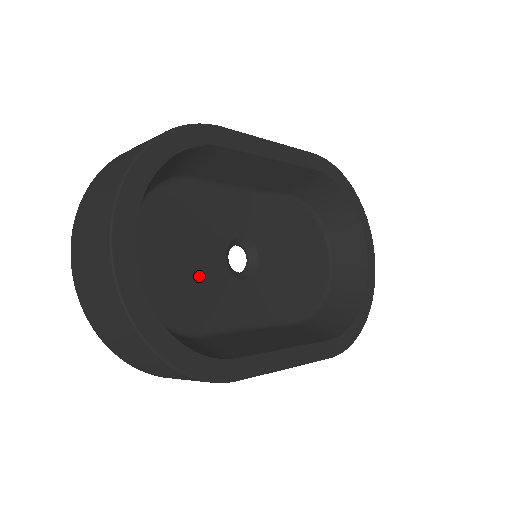
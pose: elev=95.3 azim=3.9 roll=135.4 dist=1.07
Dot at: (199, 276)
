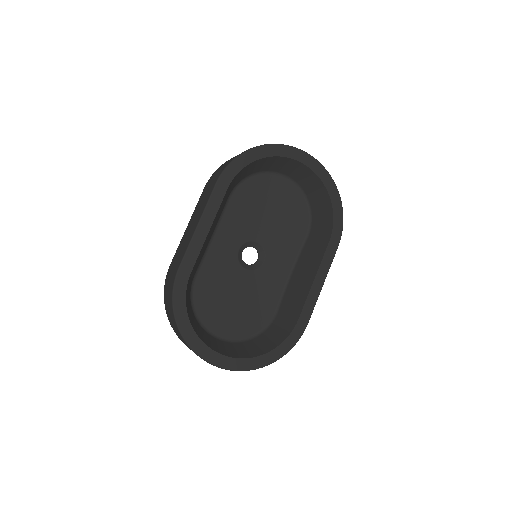
Dot at: (247, 296)
